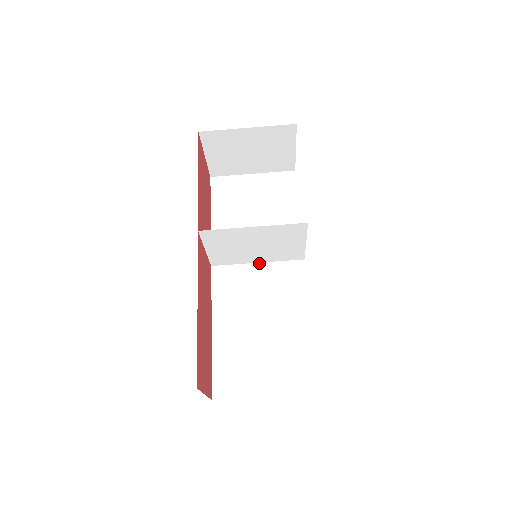
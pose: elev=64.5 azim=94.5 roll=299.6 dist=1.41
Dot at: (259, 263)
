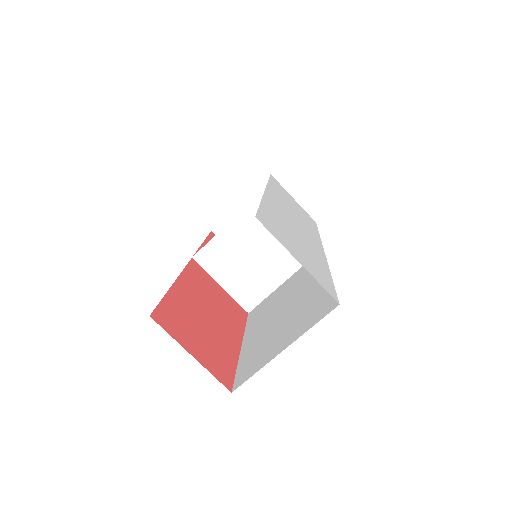
Dot at: (286, 281)
